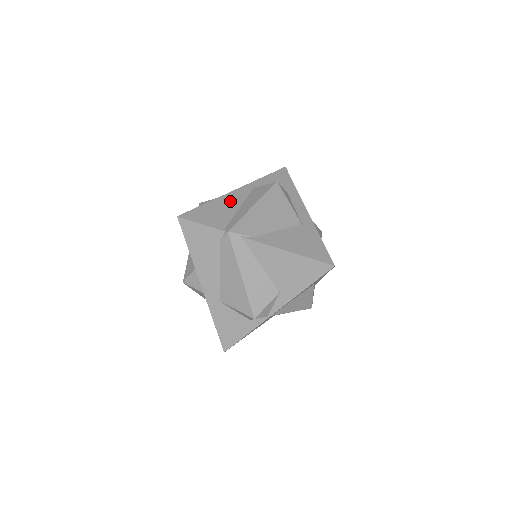
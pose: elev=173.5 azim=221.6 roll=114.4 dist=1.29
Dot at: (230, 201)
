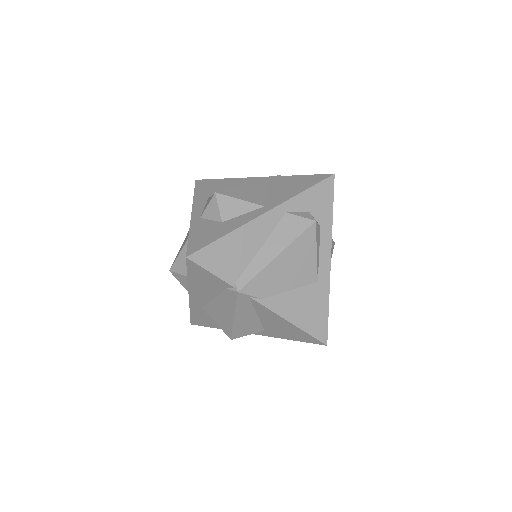
Dot at: (253, 235)
